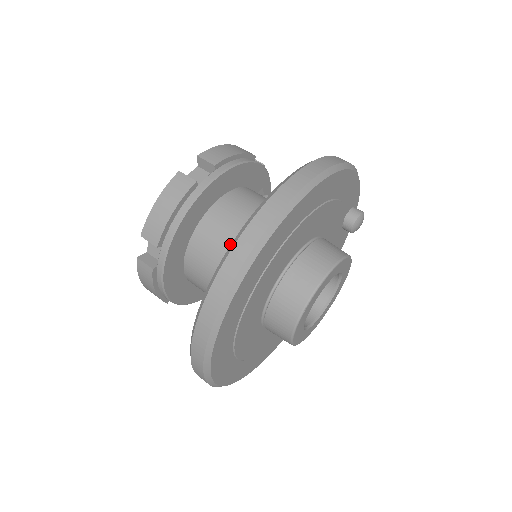
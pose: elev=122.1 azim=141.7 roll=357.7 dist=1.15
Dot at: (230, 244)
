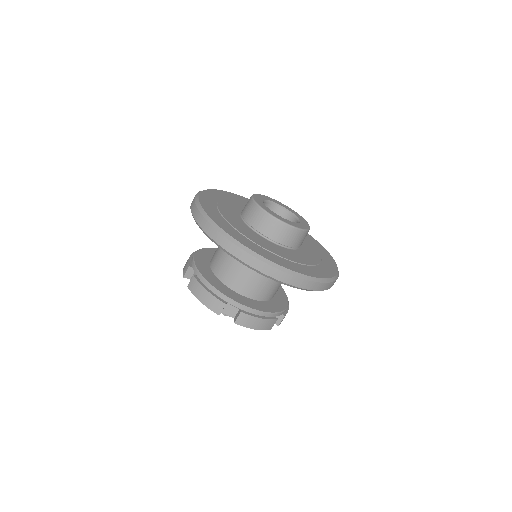
Dot at: occluded
